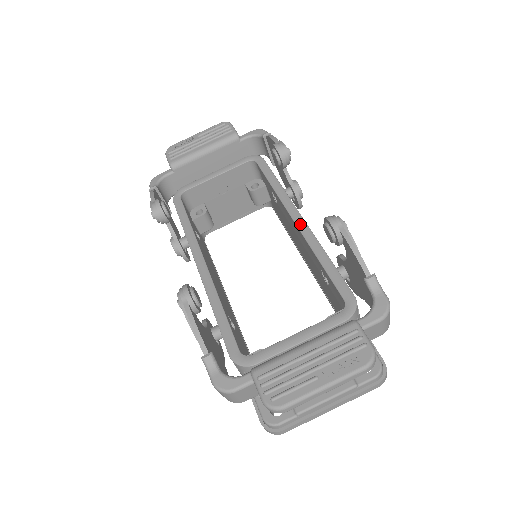
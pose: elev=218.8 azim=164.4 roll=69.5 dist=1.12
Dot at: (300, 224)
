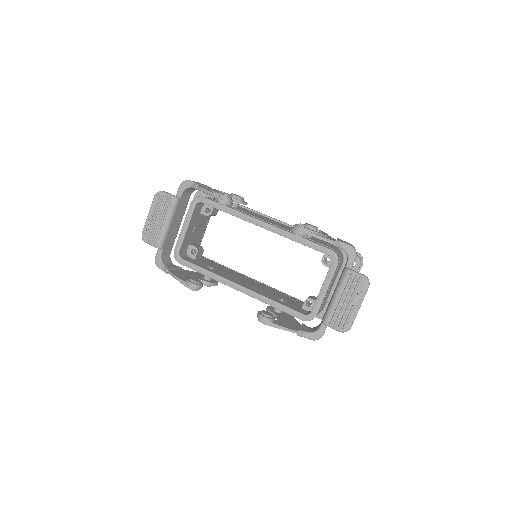
Dot at: (269, 228)
